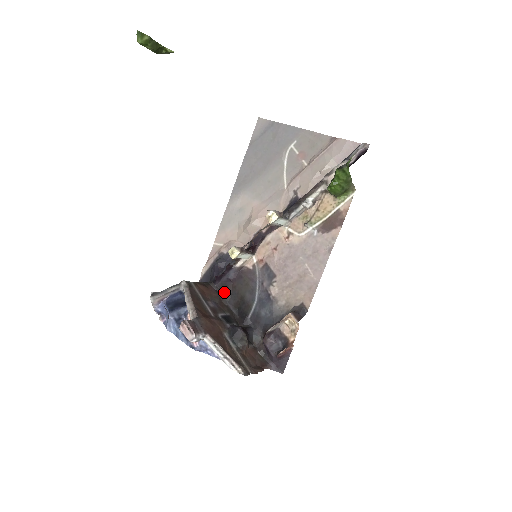
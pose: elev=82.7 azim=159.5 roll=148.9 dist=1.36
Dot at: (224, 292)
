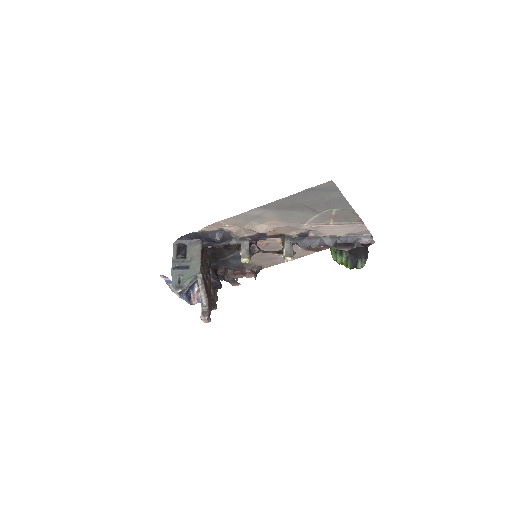
Dot at: occluded
